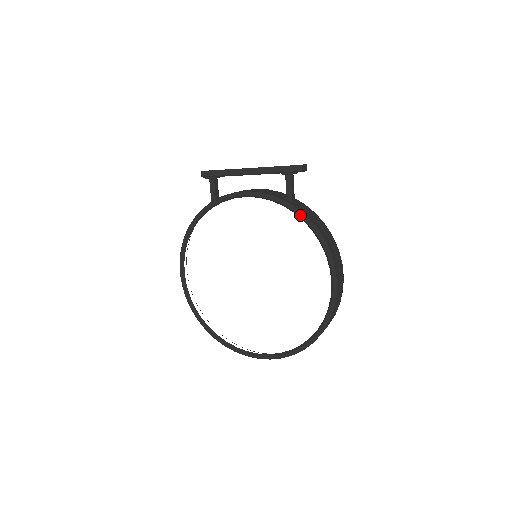
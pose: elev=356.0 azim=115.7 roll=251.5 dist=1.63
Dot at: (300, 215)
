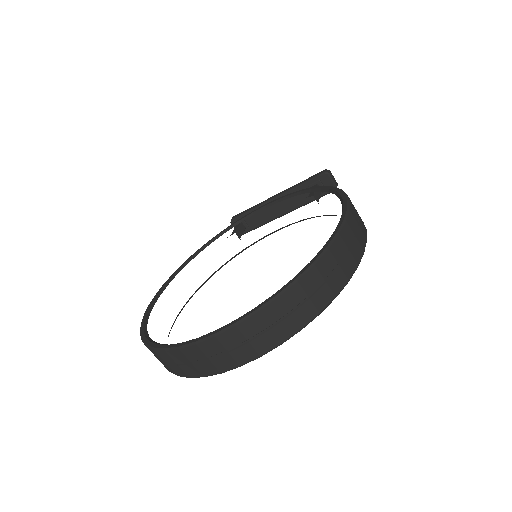
Dot at: (317, 188)
